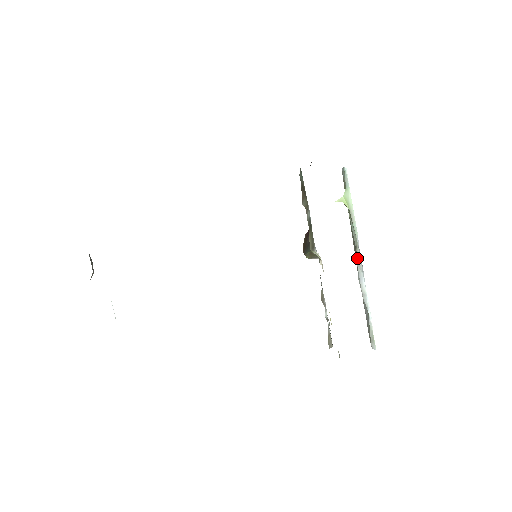
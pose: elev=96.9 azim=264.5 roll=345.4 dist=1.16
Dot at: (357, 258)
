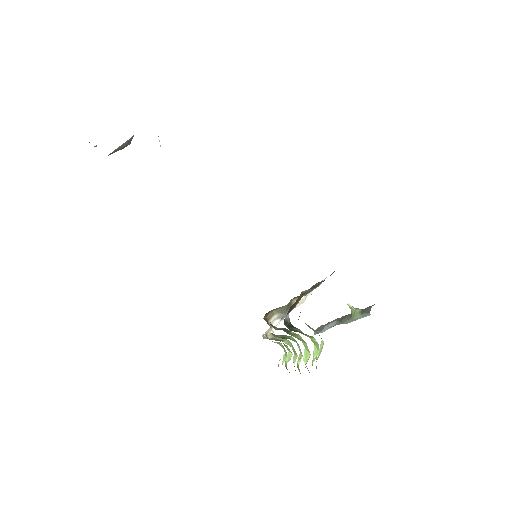
Dot at: (338, 321)
